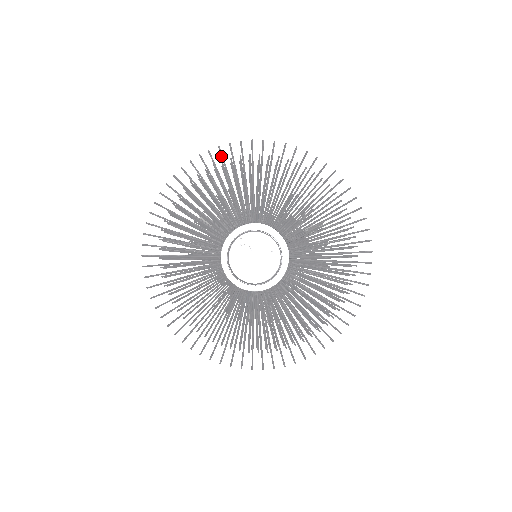
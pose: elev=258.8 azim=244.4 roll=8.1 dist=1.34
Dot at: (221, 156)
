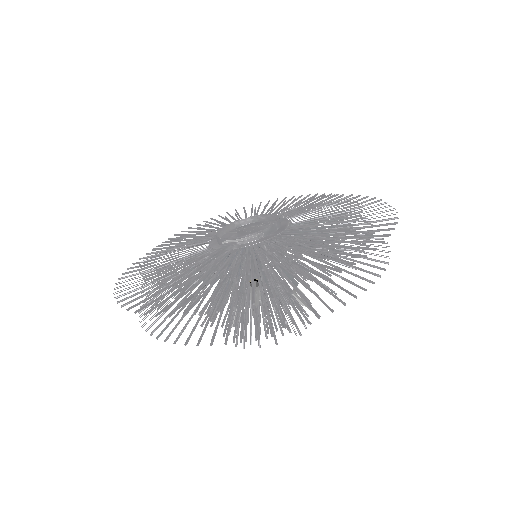
Dot at: (217, 222)
